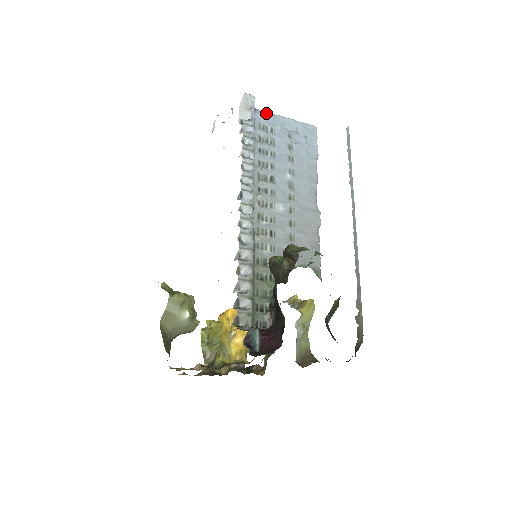
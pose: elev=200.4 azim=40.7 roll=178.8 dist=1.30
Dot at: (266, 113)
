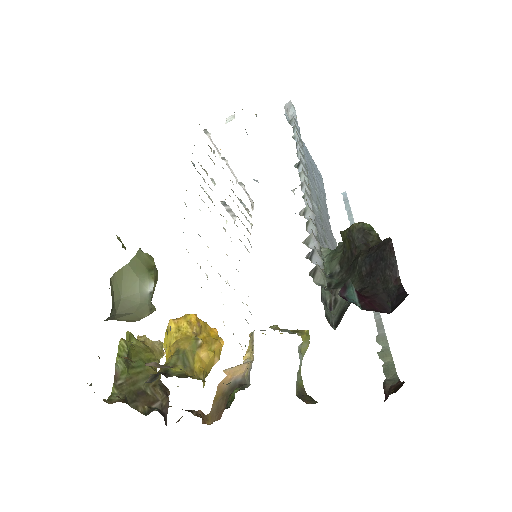
Dot at: occluded
